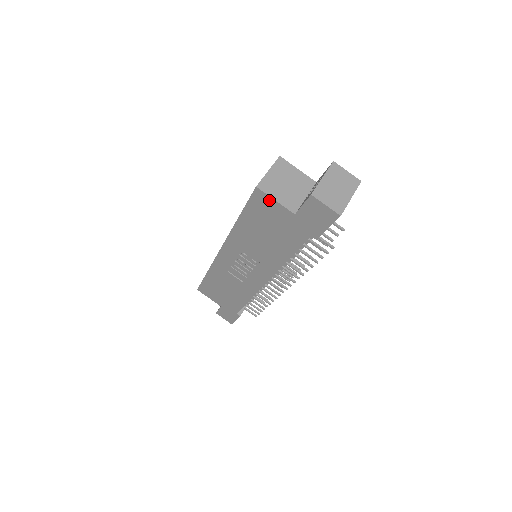
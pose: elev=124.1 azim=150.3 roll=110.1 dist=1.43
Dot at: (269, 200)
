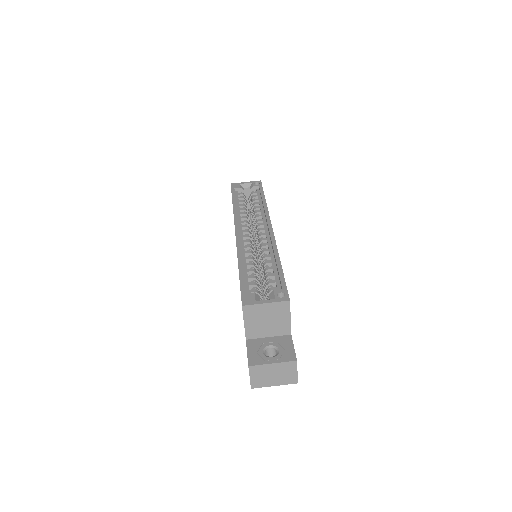
Dot at: (243, 316)
